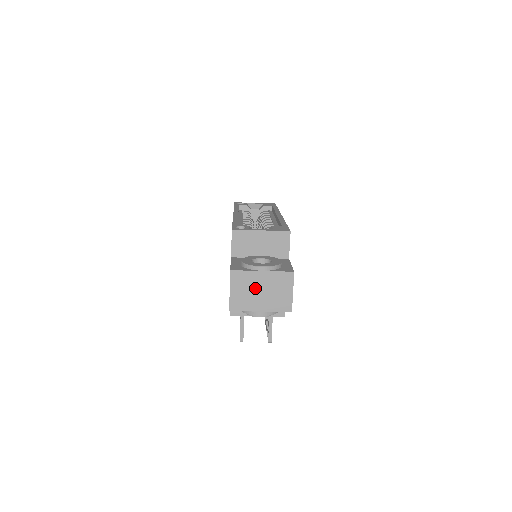
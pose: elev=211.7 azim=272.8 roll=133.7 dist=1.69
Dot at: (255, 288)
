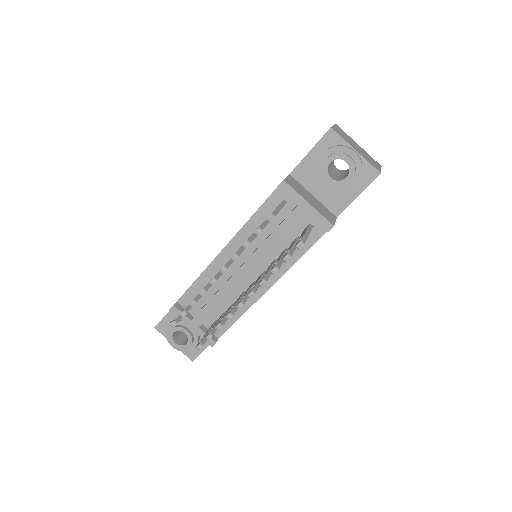
Dot at: (353, 143)
